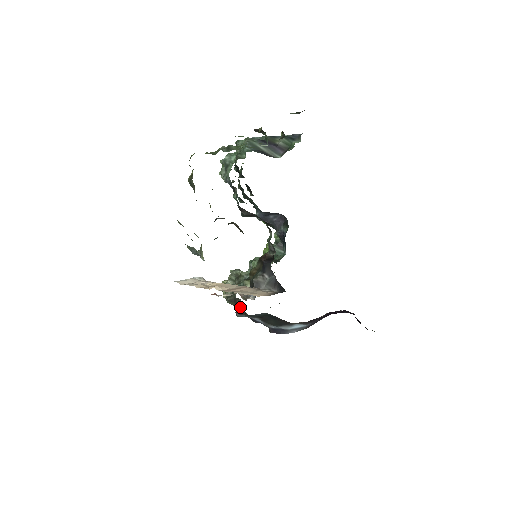
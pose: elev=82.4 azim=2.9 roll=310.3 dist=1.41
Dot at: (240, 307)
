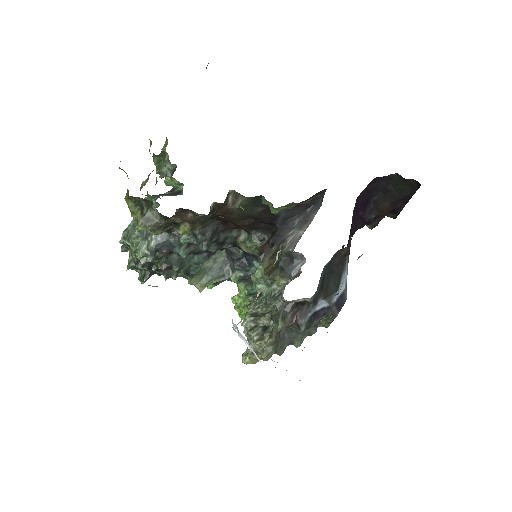
Dot at: (298, 308)
